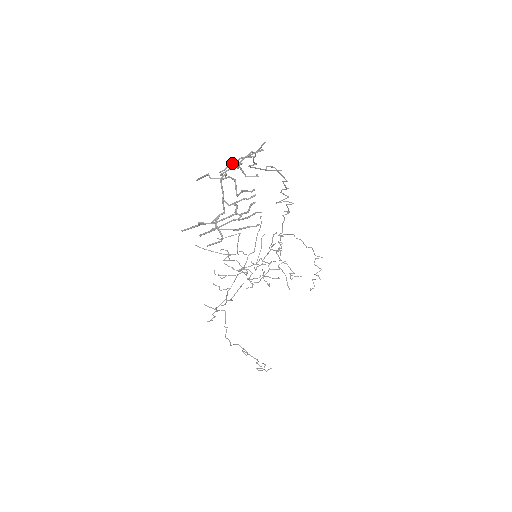
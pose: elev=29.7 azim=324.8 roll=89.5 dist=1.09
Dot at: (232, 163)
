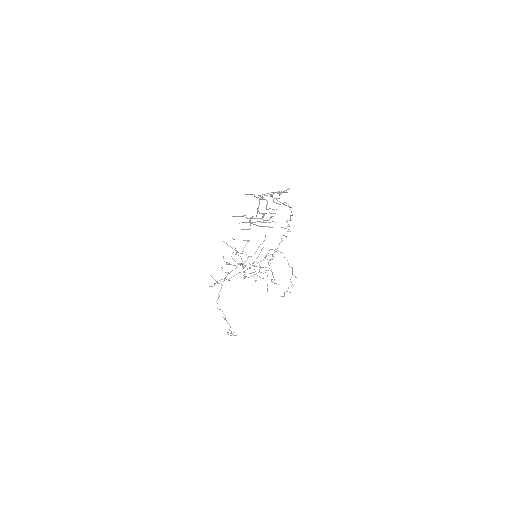
Dot at: (267, 193)
